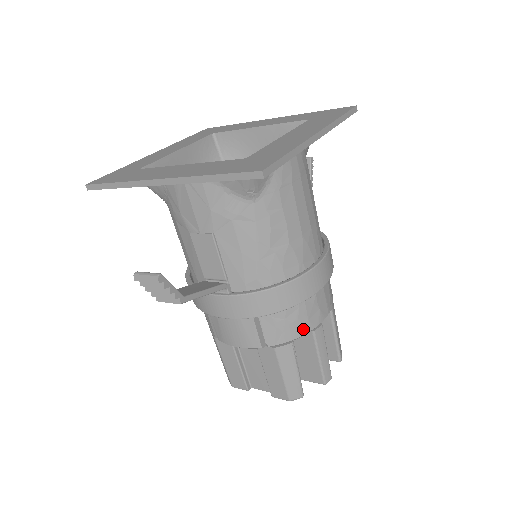
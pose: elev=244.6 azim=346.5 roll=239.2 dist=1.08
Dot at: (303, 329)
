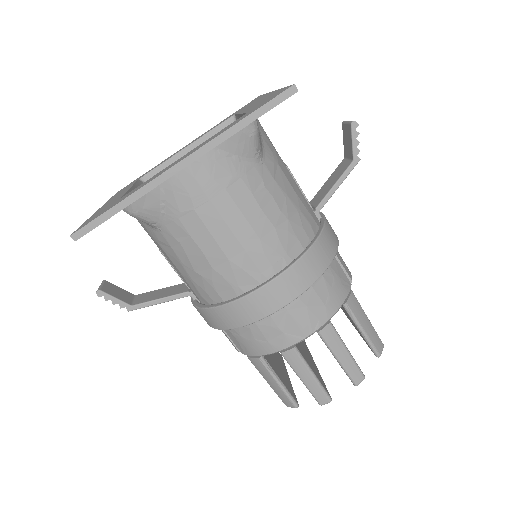
Dot at: (265, 349)
